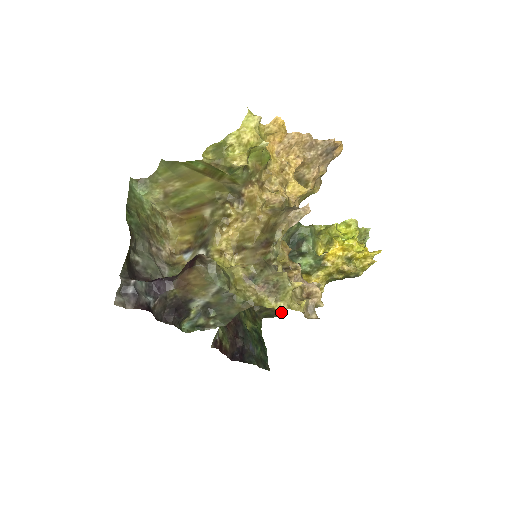
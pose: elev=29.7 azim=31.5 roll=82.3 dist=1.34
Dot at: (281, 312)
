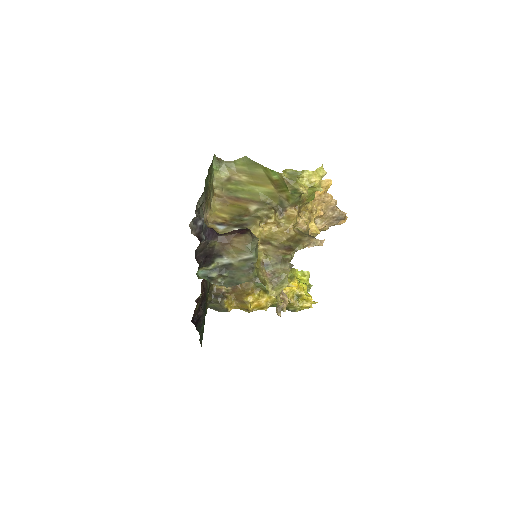
Dot at: (227, 310)
